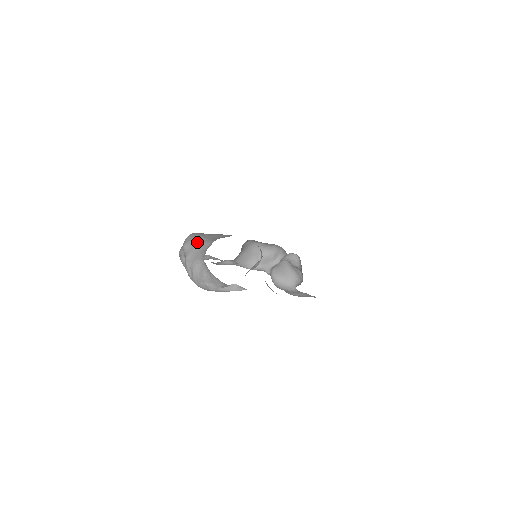
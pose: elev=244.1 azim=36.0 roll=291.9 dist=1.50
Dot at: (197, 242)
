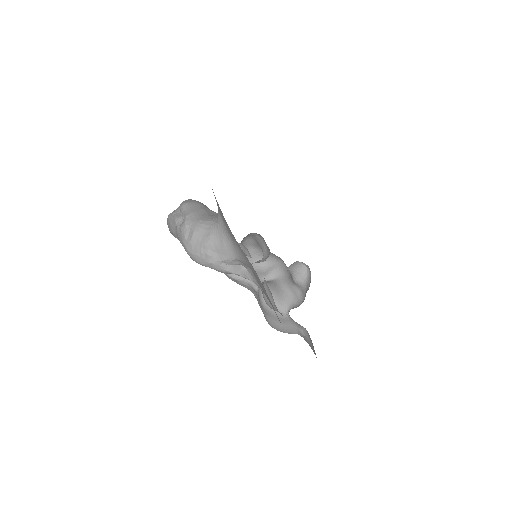
Dot at: (202, 206)
